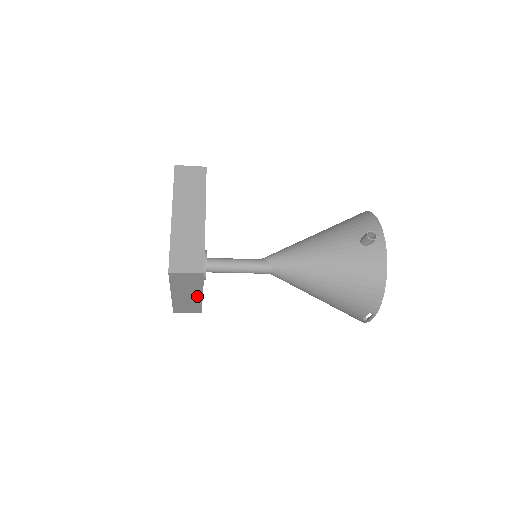
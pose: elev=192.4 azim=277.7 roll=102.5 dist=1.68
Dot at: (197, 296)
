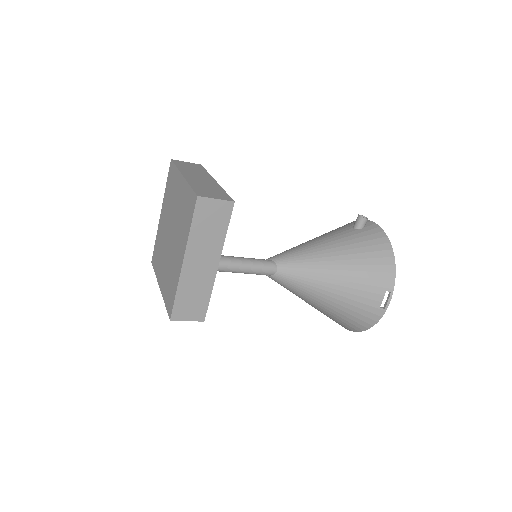
Dot at: (211, 268)
